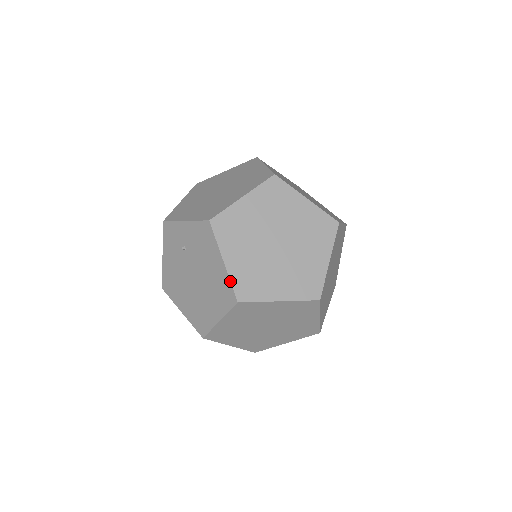
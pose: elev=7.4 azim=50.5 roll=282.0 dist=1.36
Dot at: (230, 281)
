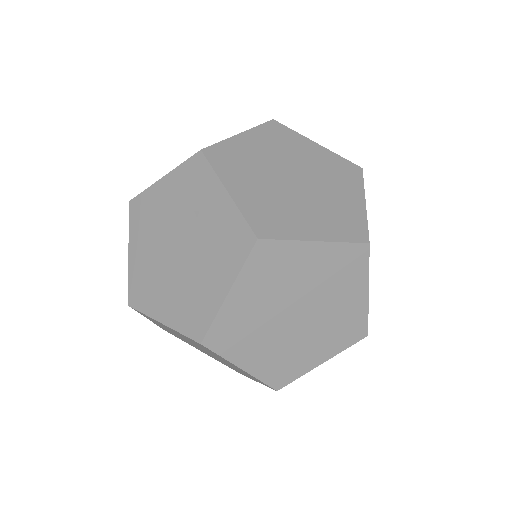
Dot at: (214, 318)
